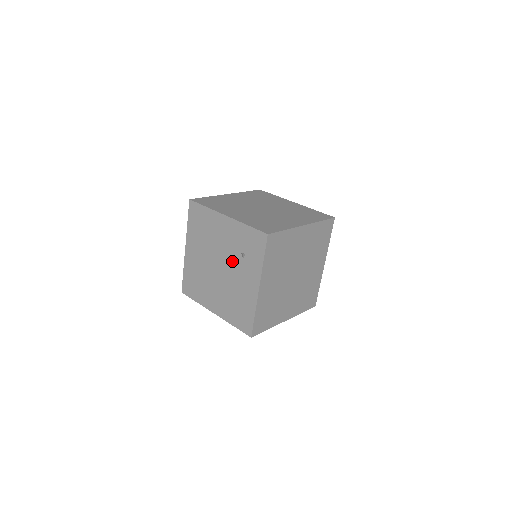
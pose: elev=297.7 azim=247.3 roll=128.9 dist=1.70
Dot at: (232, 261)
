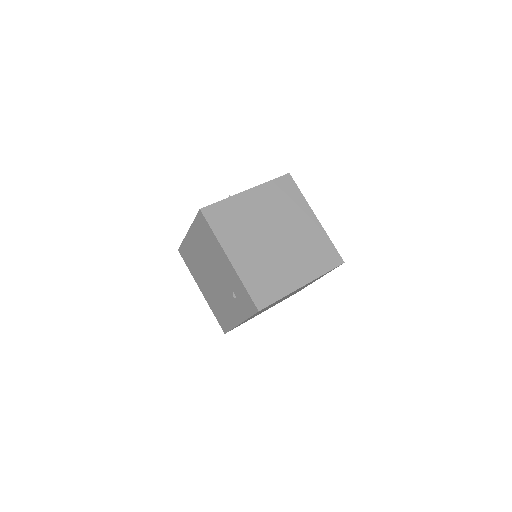
Dot at: (224, 287)
